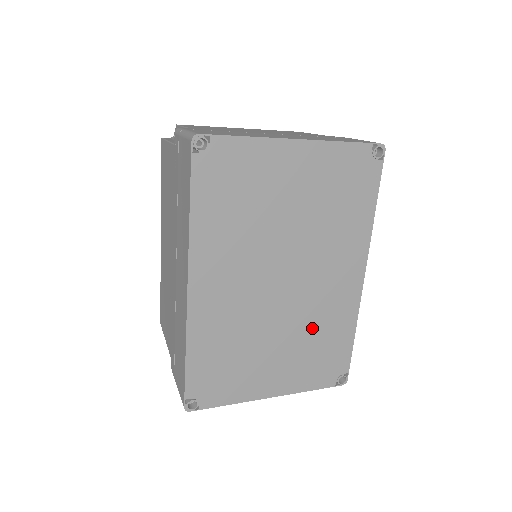
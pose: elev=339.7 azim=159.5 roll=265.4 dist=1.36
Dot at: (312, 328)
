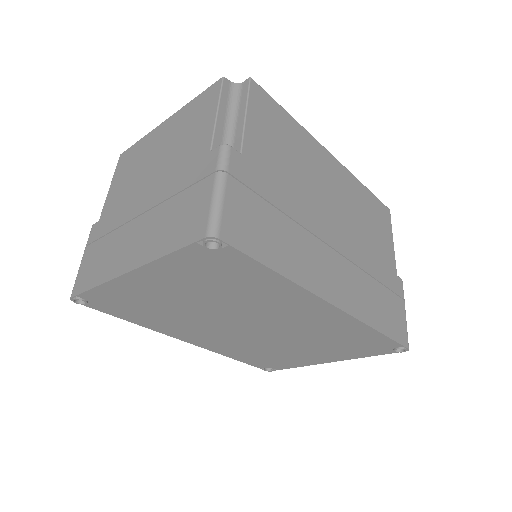
Dot at: (319, 337)
